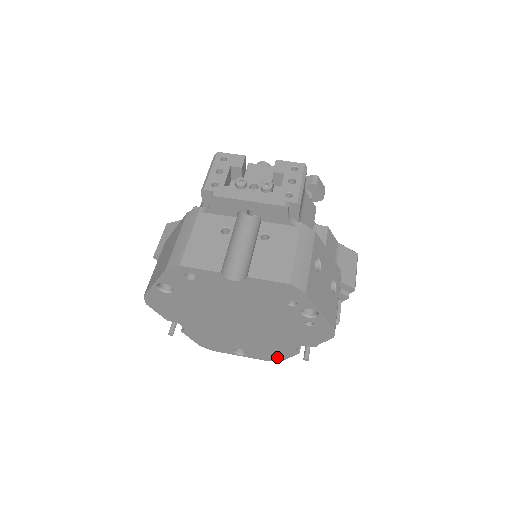
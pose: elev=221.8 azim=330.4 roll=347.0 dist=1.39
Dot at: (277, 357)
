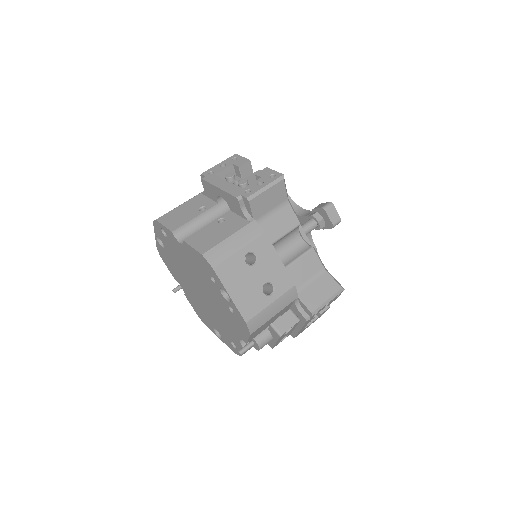
Dot at: (236, 349)
